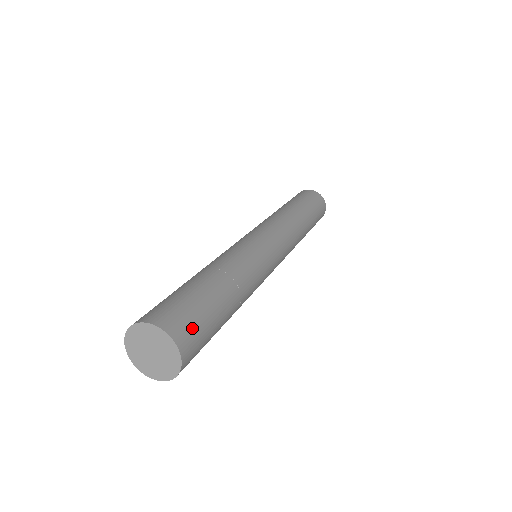
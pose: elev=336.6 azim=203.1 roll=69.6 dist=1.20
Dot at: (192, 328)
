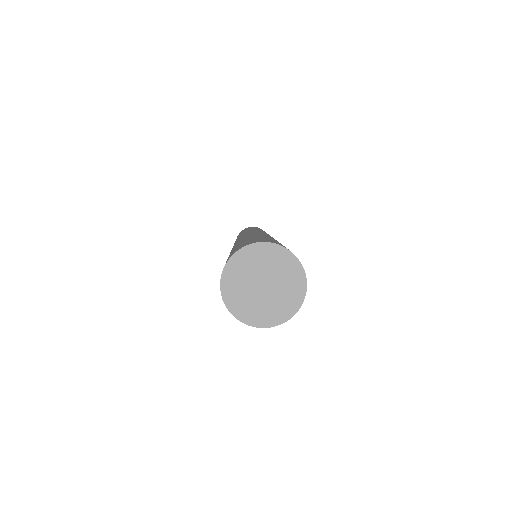
Dot at: occluded
